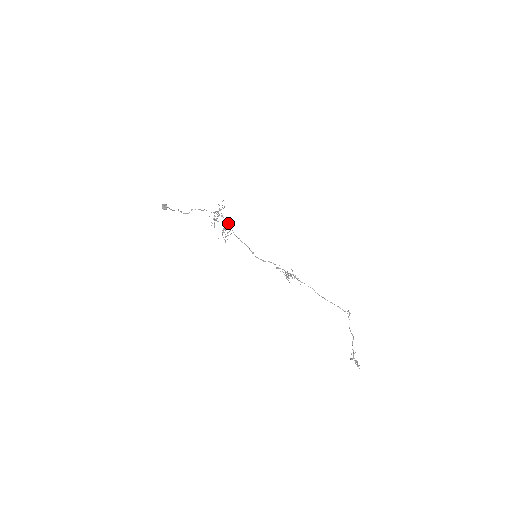
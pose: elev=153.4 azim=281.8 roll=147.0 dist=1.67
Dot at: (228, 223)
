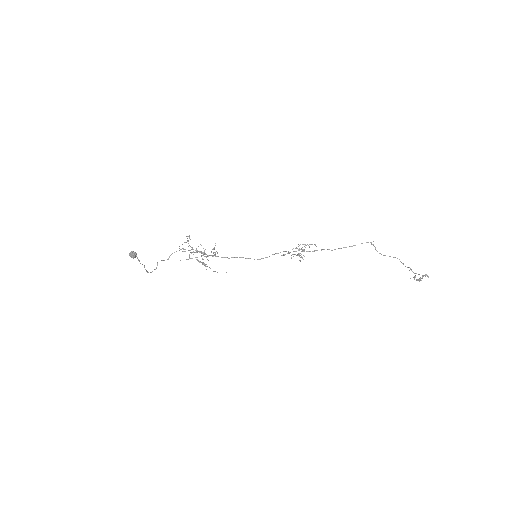
Dot at: (204, 251)
